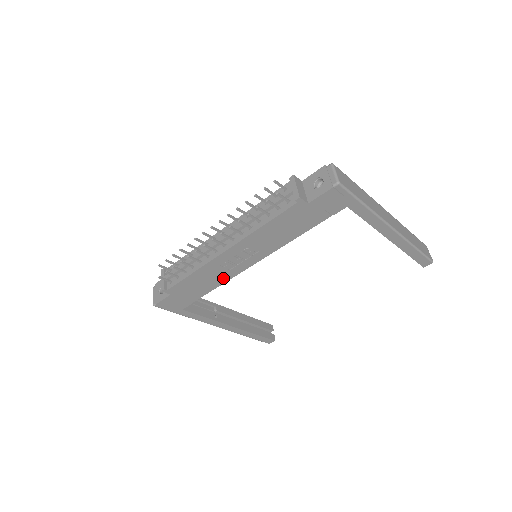
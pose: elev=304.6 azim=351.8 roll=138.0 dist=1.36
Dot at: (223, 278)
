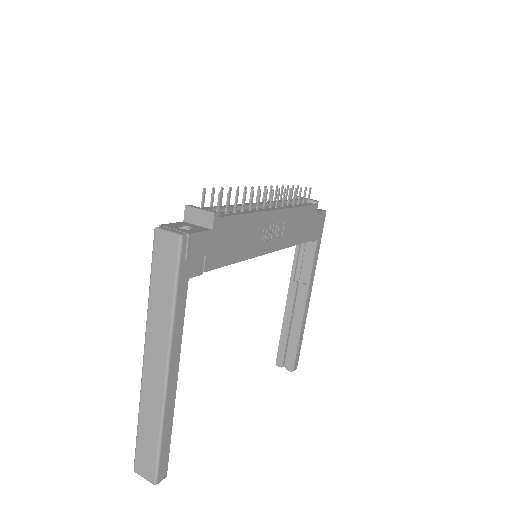
Dot at: (249, 251)
